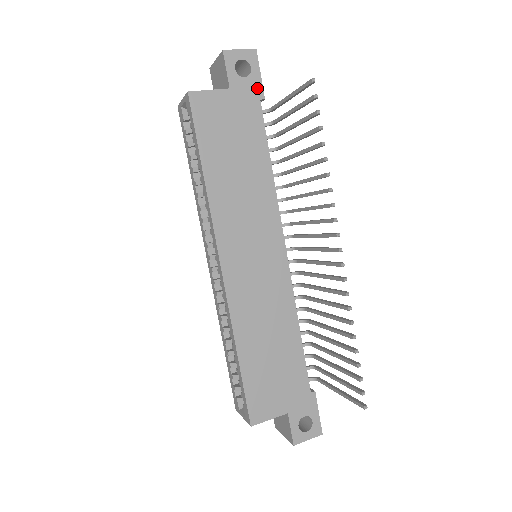
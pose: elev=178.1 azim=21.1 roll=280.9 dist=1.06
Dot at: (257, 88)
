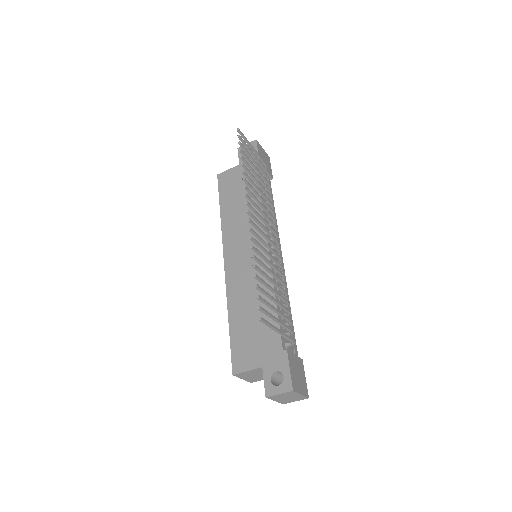
Dot at: occluded
